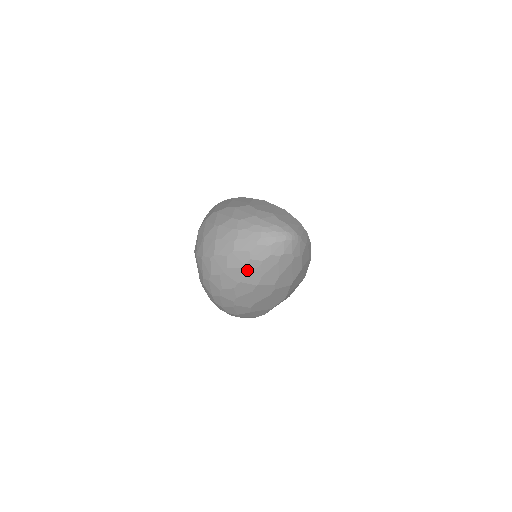
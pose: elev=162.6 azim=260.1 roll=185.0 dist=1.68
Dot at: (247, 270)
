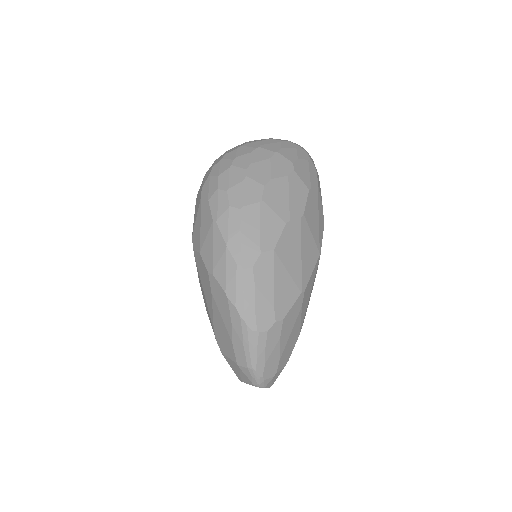
Dot at: (267, 143)
